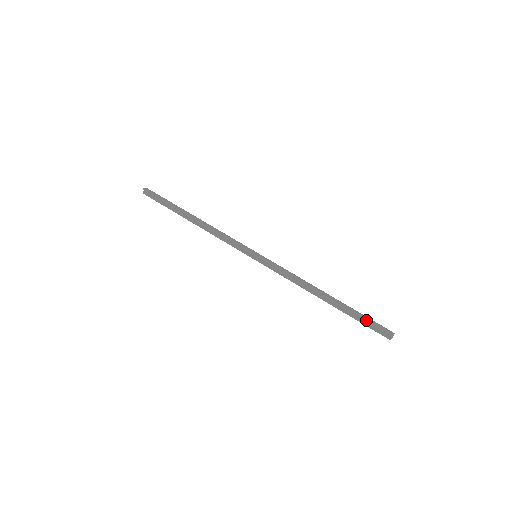
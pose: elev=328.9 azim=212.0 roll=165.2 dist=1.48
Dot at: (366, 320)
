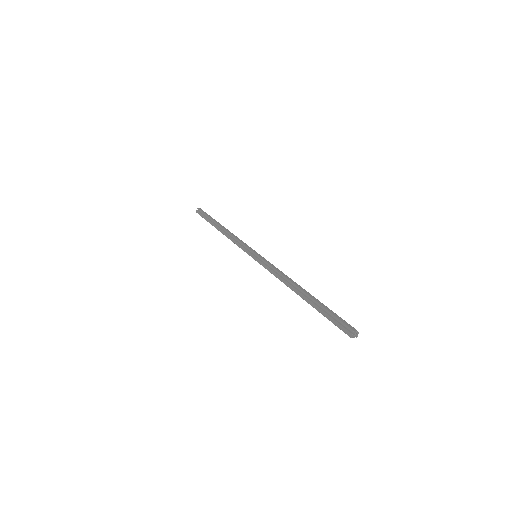
Dot at: (330, 313)
